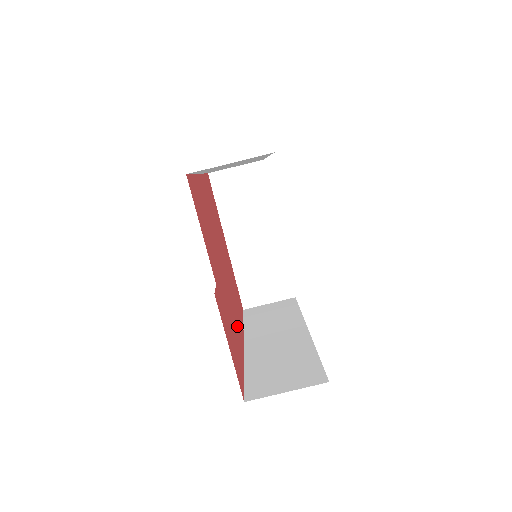
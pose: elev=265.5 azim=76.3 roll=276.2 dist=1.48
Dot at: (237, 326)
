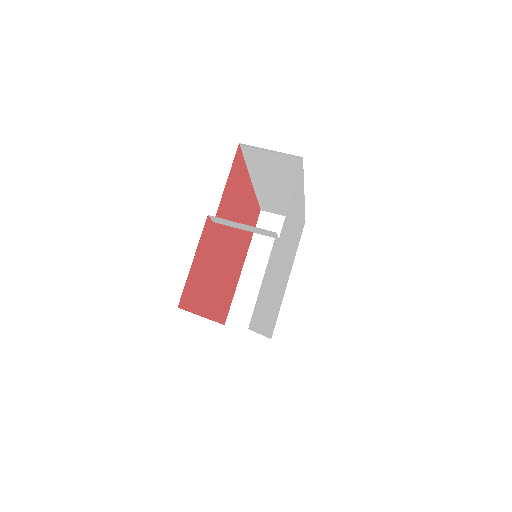
Dot at: (210, 295)
